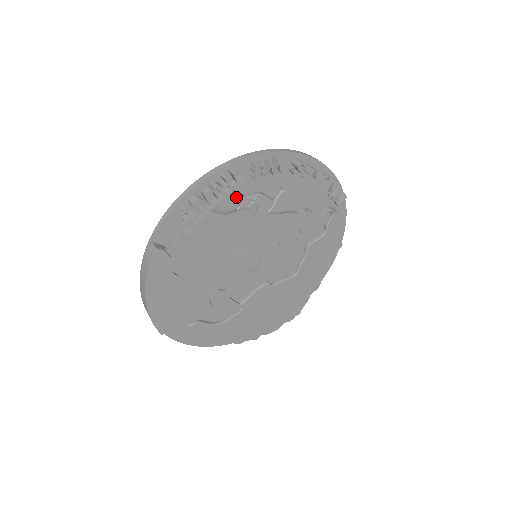
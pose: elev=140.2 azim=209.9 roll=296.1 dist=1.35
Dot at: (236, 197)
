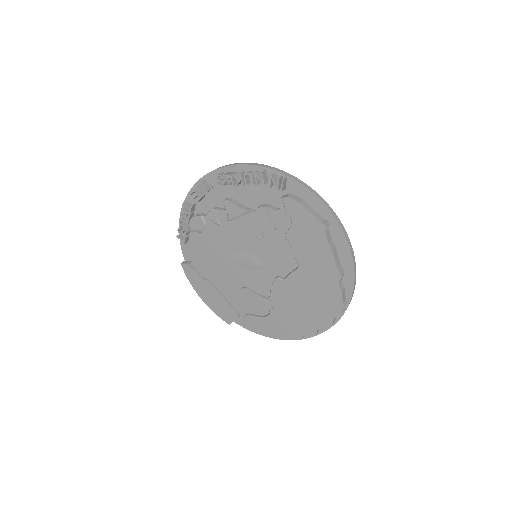
Dot at: (197, 218)
